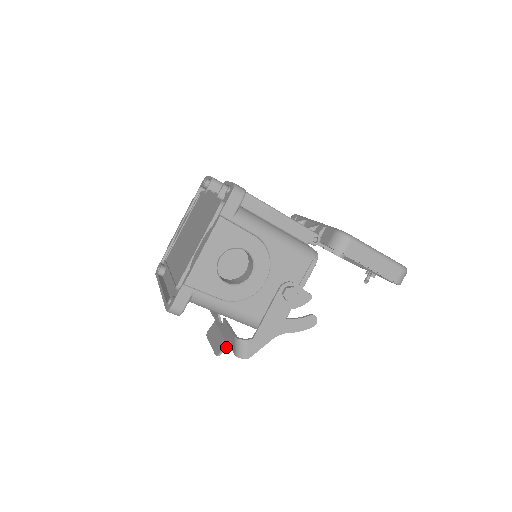
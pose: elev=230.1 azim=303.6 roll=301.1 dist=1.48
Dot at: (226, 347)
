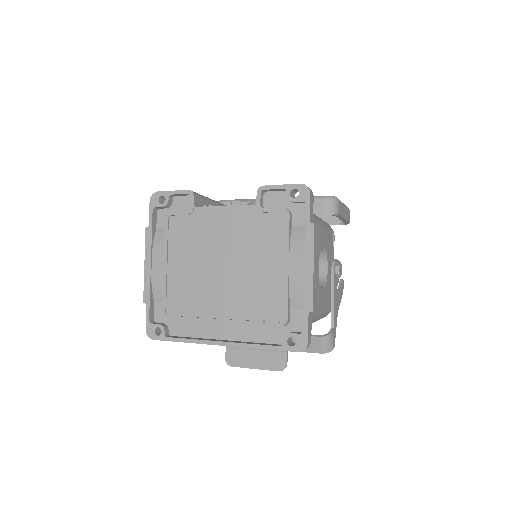
Dot at: (287, 357)
